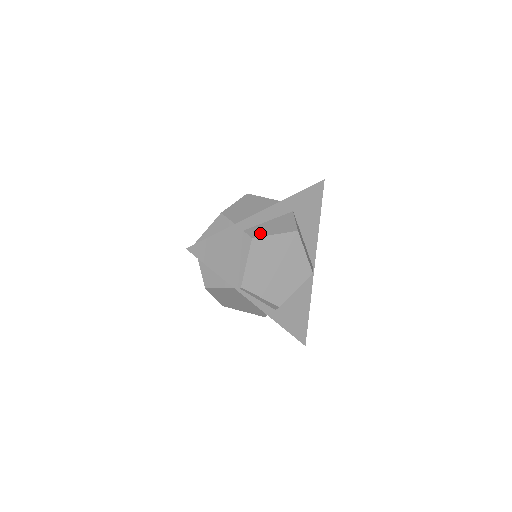
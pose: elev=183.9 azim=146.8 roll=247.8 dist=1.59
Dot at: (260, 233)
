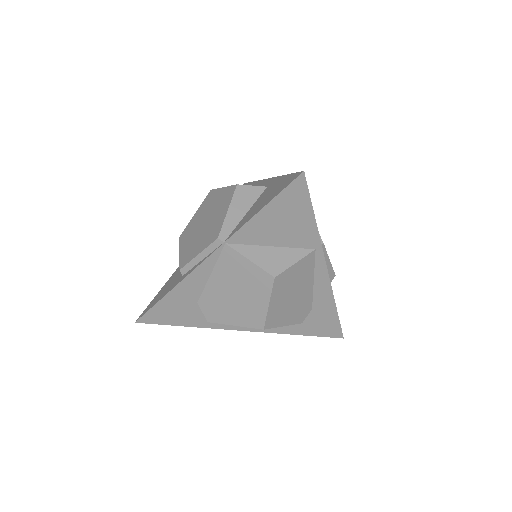
Dot at: occluded
